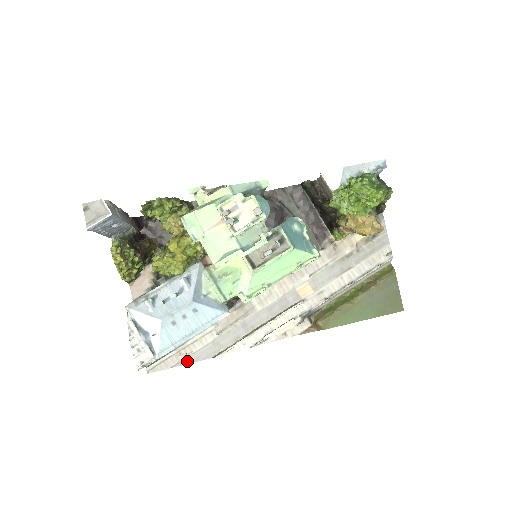
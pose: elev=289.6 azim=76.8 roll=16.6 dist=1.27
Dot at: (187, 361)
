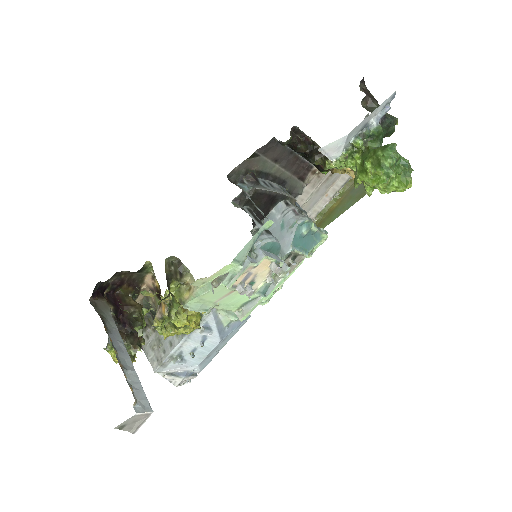
Dot at: occluded
